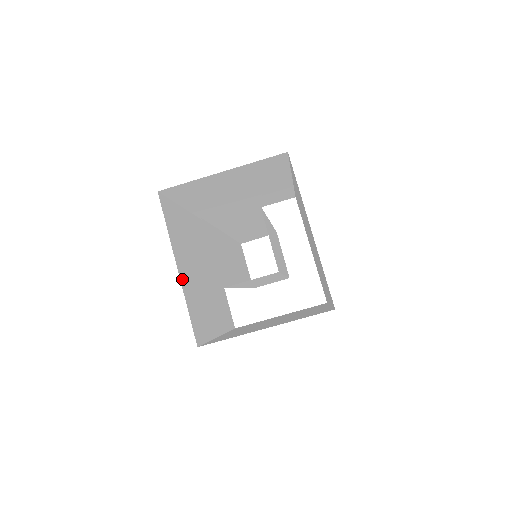
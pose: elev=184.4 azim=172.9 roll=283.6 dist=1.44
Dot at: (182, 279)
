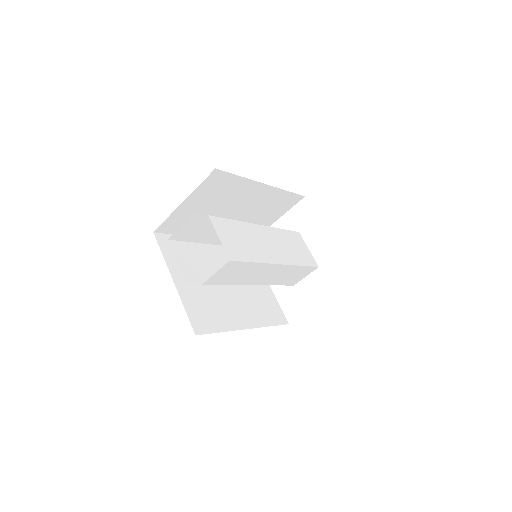
Dot at: (181, 288)
